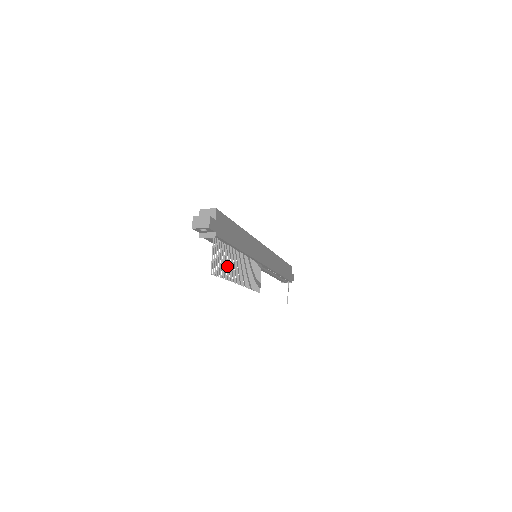
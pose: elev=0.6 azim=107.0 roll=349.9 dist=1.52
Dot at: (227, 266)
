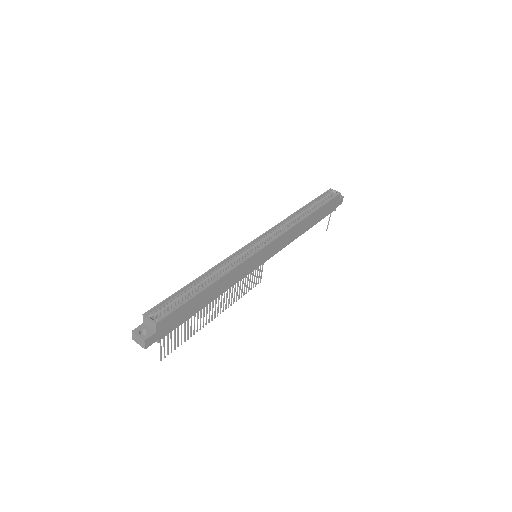
Dot at: (190, 328)
